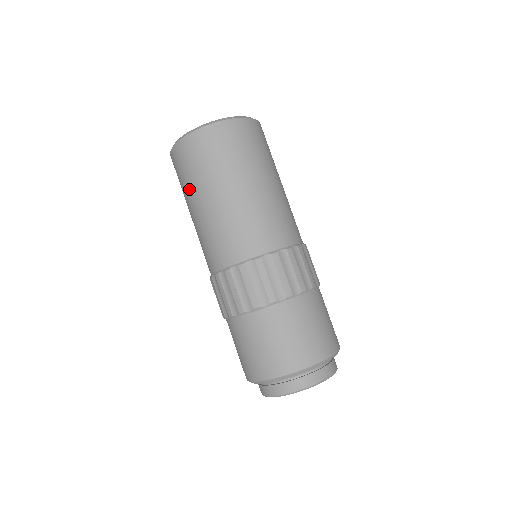
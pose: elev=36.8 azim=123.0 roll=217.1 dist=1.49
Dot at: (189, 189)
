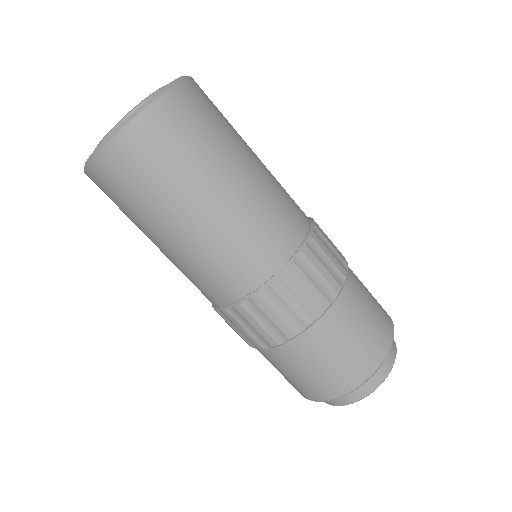
Dot at: (149, 211)
